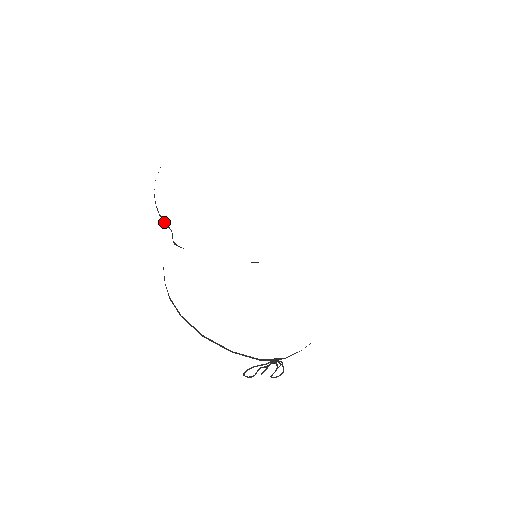
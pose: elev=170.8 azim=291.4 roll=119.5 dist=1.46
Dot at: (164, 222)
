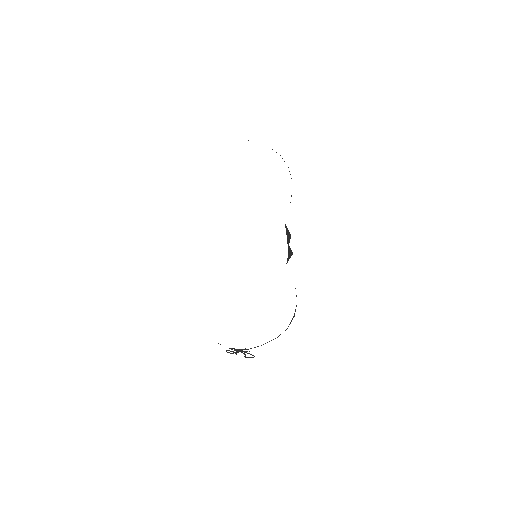
Dot at: occluded
